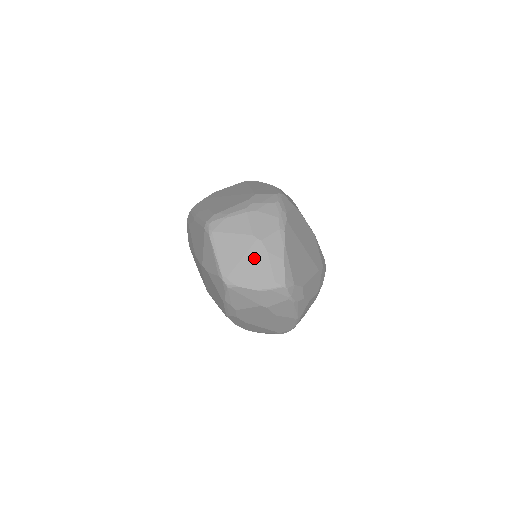
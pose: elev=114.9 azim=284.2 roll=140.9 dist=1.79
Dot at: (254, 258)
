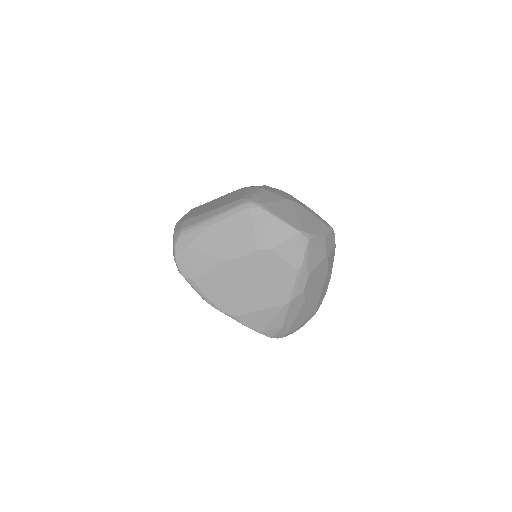
Dot at: (303, 213)
